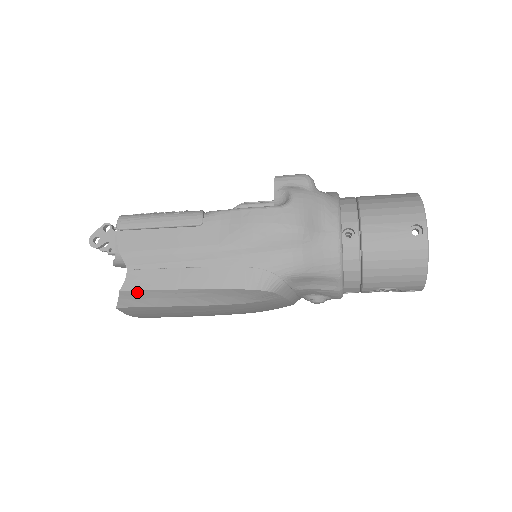
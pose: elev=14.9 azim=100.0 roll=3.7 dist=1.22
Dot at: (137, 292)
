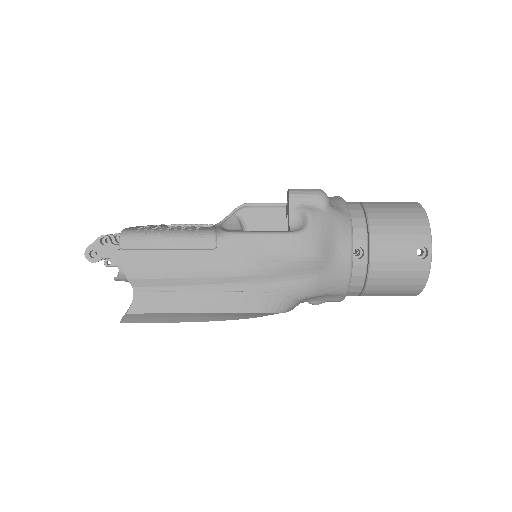
Dot at: (146, 314)
